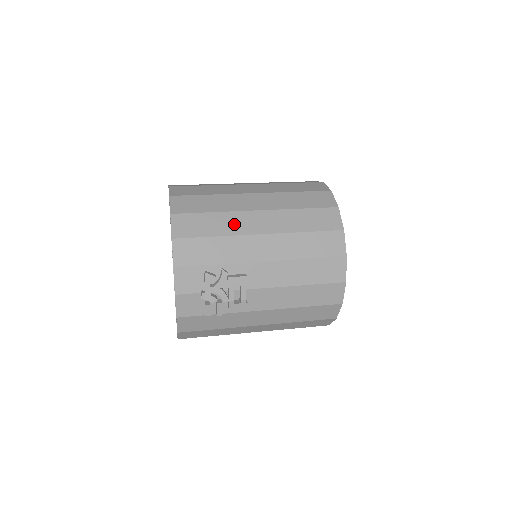
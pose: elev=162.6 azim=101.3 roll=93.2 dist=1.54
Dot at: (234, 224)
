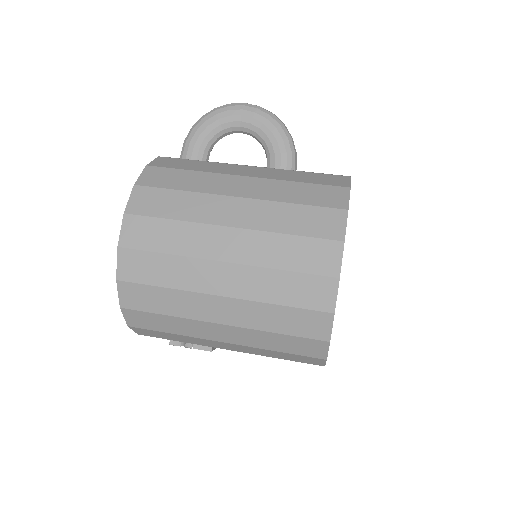
Dot at: (193, 329)
